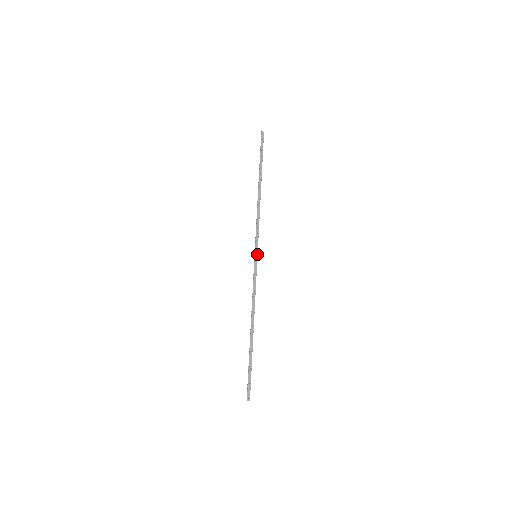
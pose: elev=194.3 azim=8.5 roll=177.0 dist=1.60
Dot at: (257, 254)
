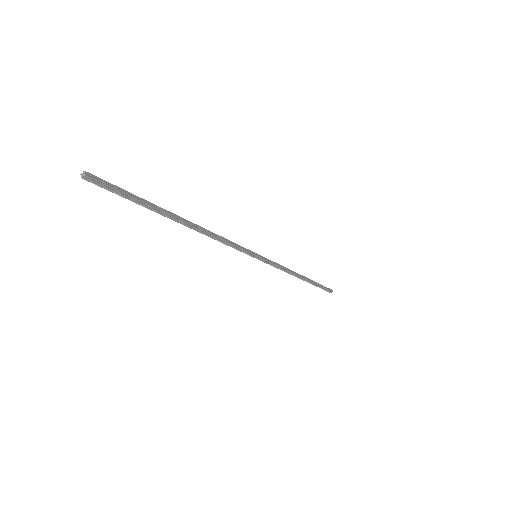
Dot at: (259, 257)
